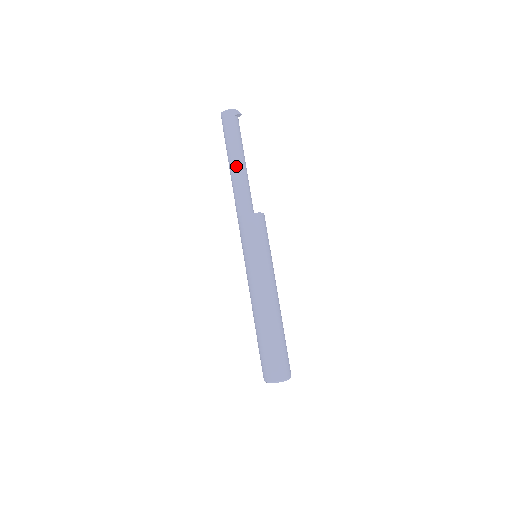
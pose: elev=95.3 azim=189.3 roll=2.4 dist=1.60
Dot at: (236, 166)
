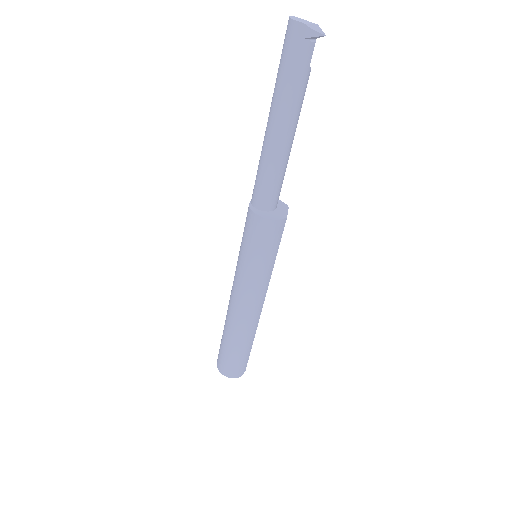
Dot at: (269, 132)
